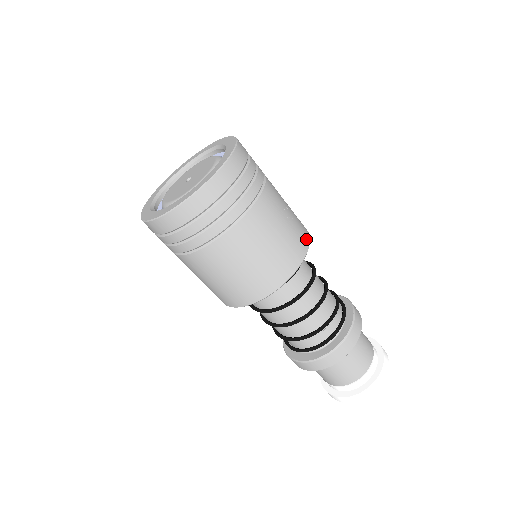
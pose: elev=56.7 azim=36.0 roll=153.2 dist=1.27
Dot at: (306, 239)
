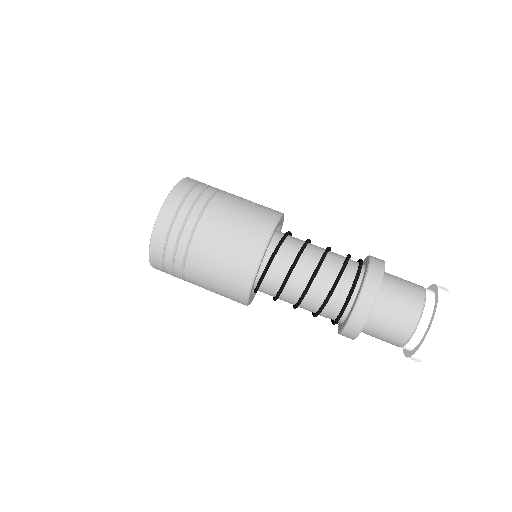
Dot at: (277, 212)
